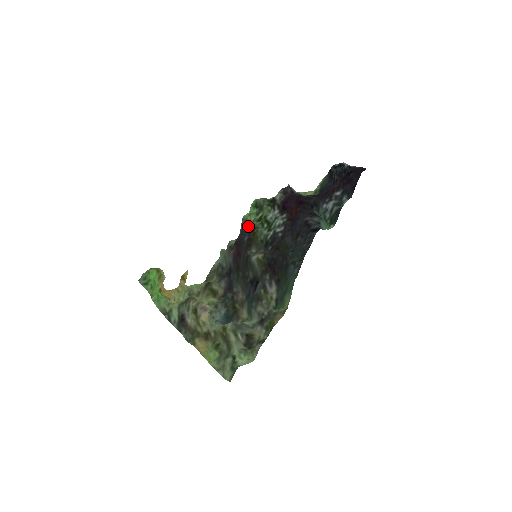
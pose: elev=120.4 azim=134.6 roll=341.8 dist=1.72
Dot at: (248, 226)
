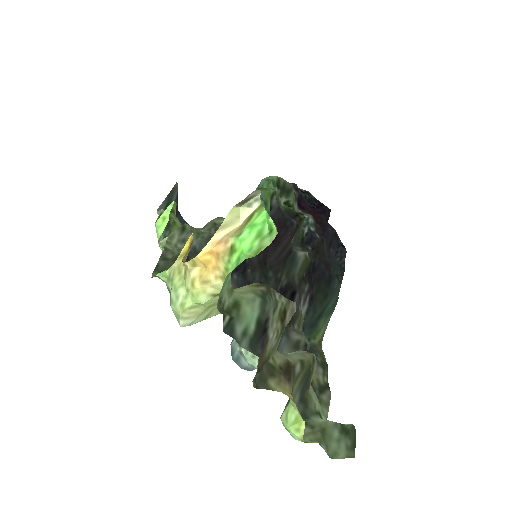
Dot at: (280, 206)
